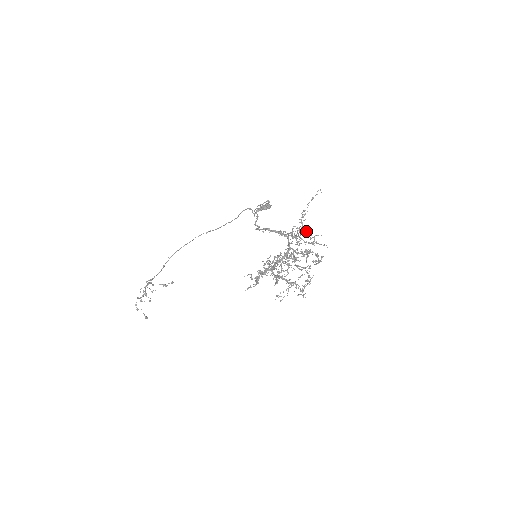
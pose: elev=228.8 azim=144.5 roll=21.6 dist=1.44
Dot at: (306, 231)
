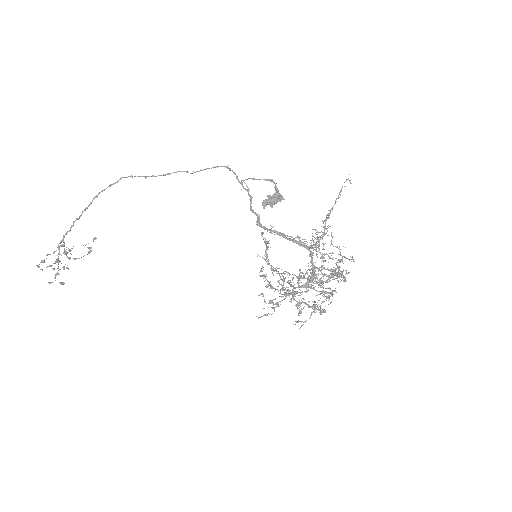
Dot at: occluded
